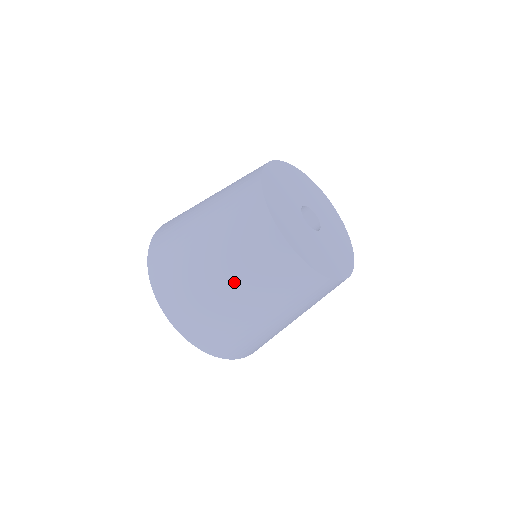
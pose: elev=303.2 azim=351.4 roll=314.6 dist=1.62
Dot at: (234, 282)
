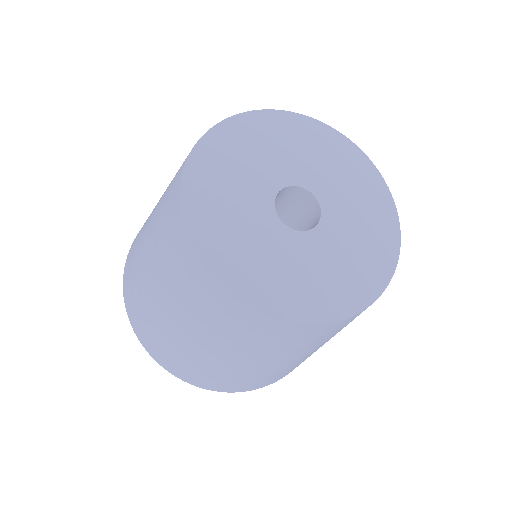
Dot at: (149, 241)
